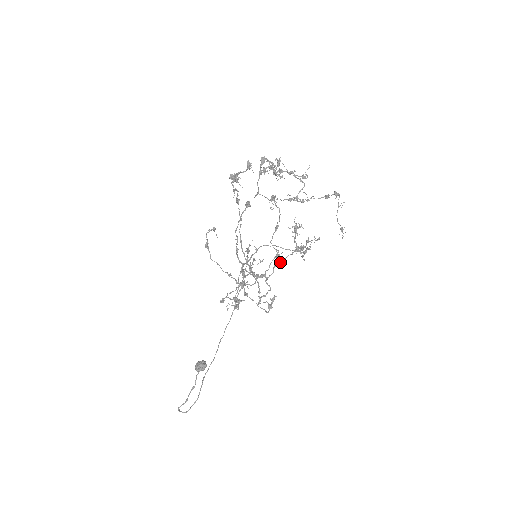
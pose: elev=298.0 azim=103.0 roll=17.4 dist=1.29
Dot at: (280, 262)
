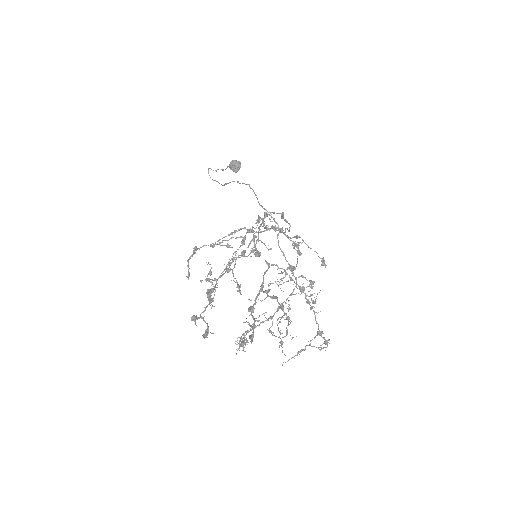
Dot at: occluded
